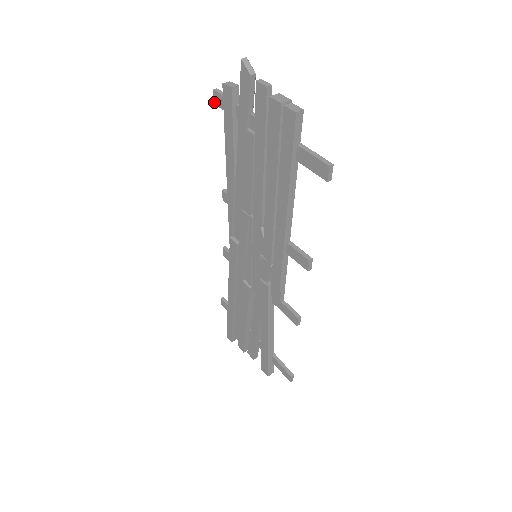
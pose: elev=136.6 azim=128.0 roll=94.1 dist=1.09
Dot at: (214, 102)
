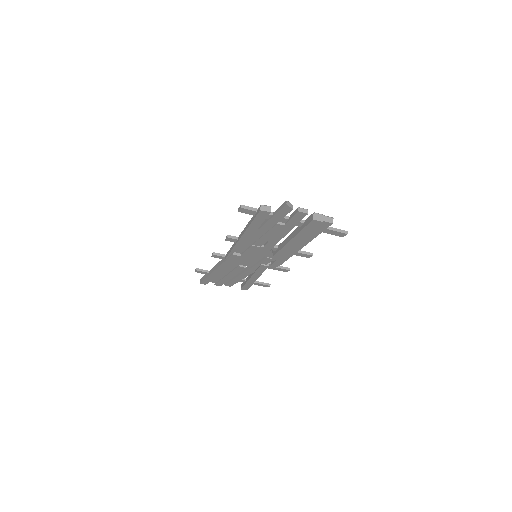
Dot at: occluded
